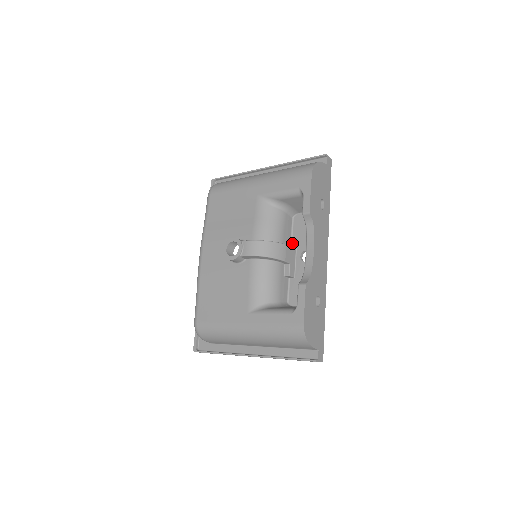
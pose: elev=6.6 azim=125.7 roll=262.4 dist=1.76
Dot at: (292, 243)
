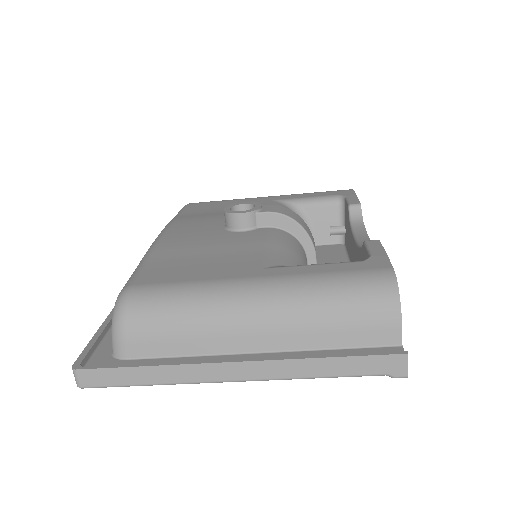
Dot at: occluded
